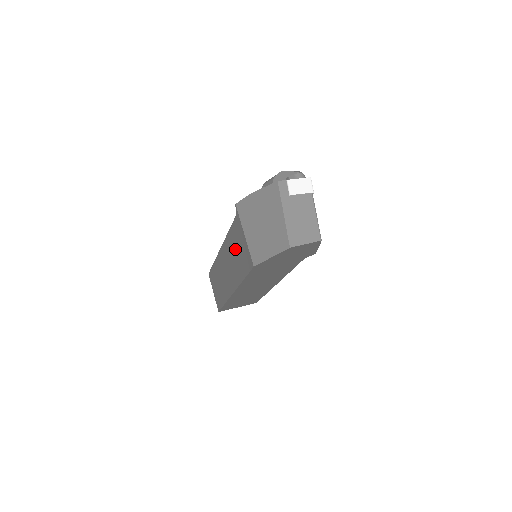
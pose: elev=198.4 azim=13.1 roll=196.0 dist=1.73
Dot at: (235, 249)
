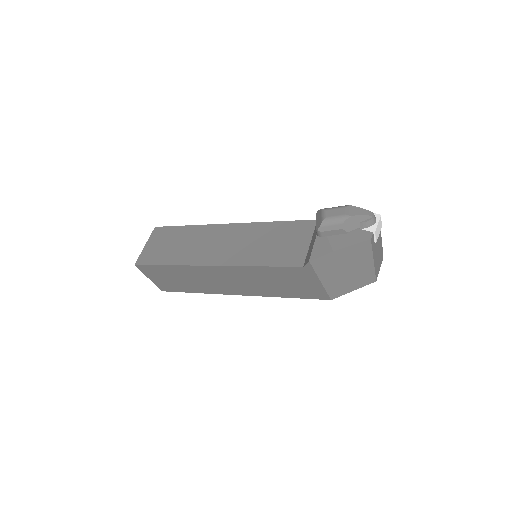
Dot at: (277, 280)
